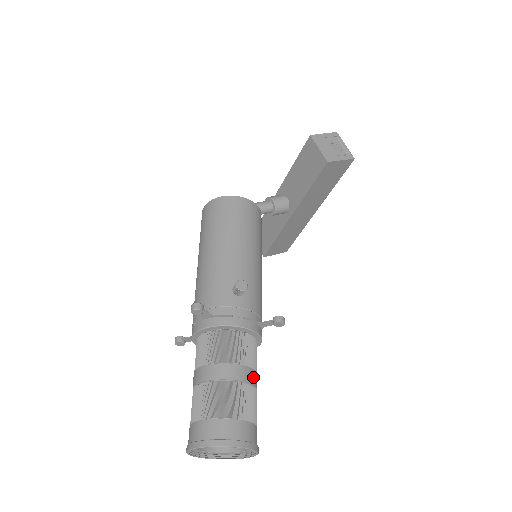
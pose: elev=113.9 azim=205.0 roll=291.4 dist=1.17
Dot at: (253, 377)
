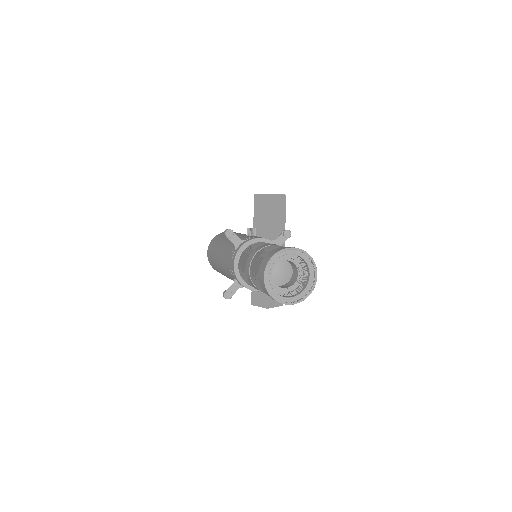
Dot at: occluded
